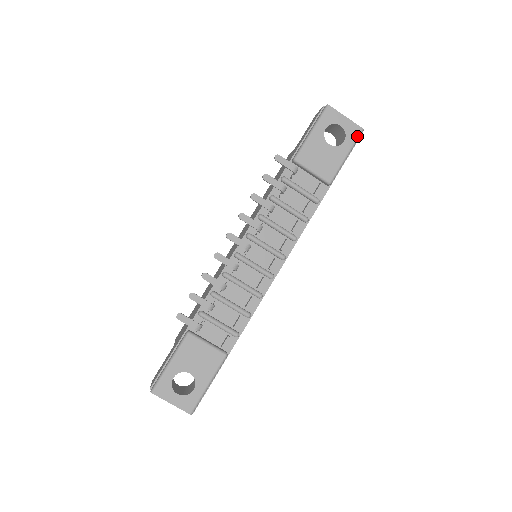
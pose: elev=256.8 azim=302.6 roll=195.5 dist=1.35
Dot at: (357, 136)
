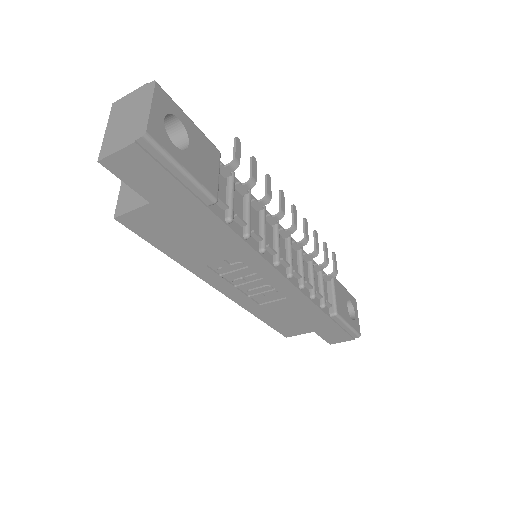
Dot at: (357, 331)
